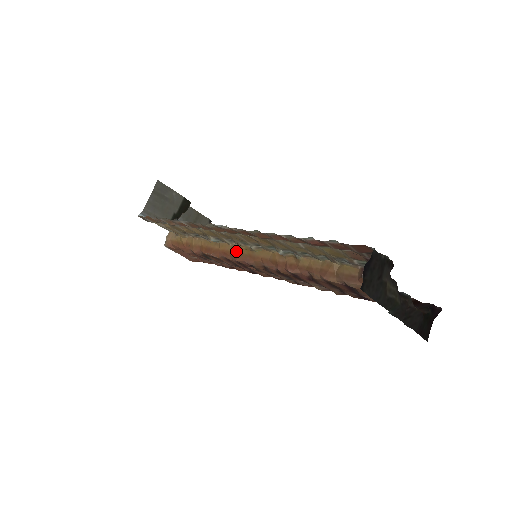
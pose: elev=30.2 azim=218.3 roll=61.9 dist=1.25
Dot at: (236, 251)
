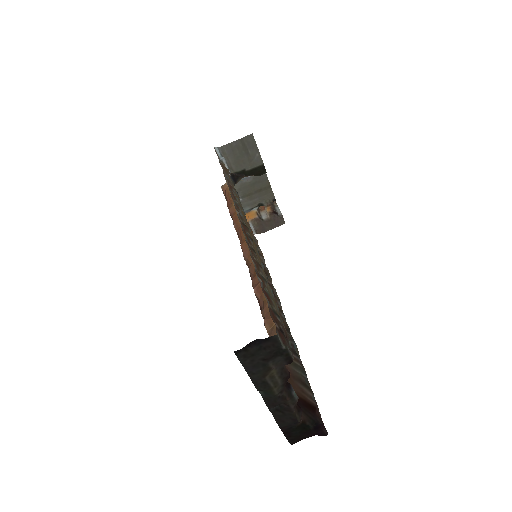
Dot at: occluded
